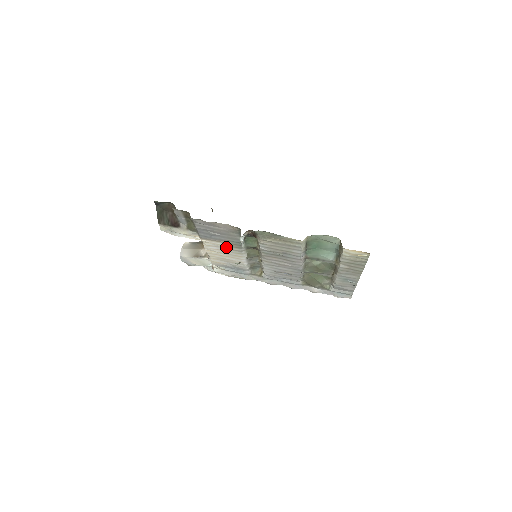
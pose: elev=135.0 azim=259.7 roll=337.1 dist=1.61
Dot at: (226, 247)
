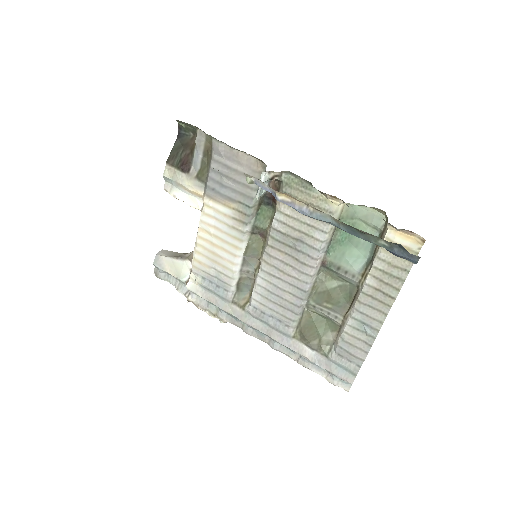
Dot at: (228, 220)
